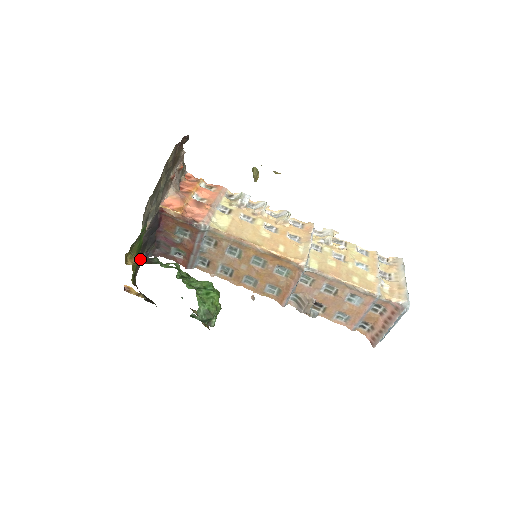
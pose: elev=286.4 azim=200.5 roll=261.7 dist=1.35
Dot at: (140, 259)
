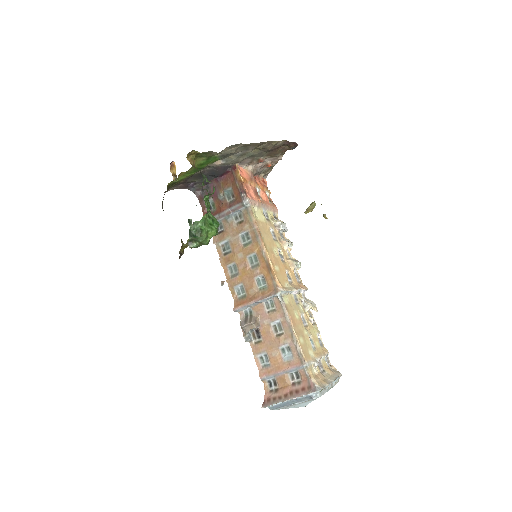
Dot at: (195, 167)
